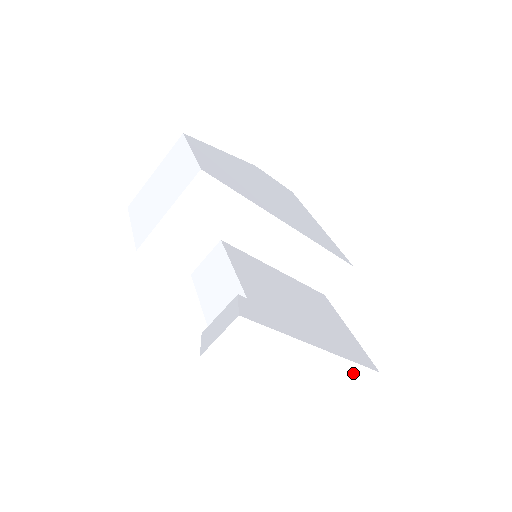
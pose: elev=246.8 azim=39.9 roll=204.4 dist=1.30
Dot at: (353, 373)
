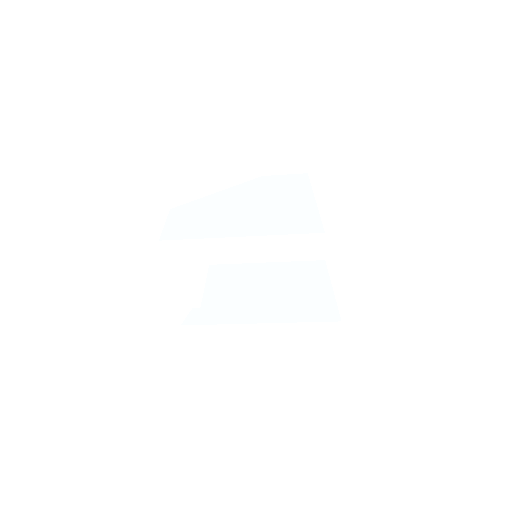
Dot at: (315, 328)
